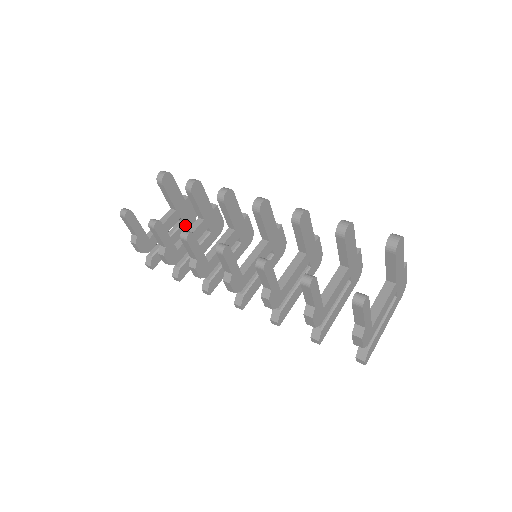
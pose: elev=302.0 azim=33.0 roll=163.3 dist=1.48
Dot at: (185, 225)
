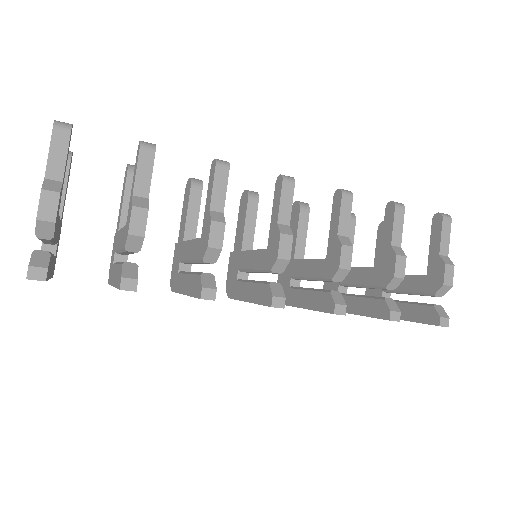
Dot at: occluded
